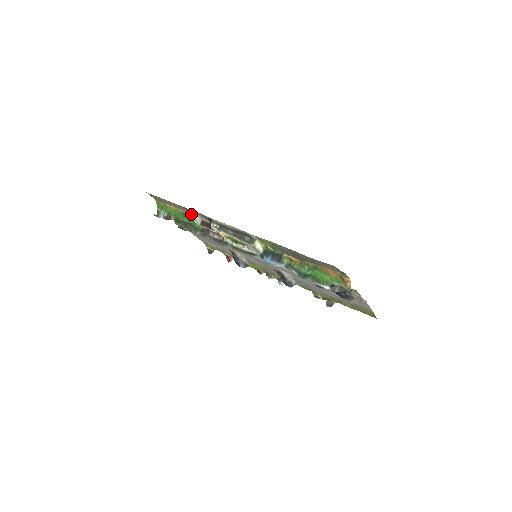
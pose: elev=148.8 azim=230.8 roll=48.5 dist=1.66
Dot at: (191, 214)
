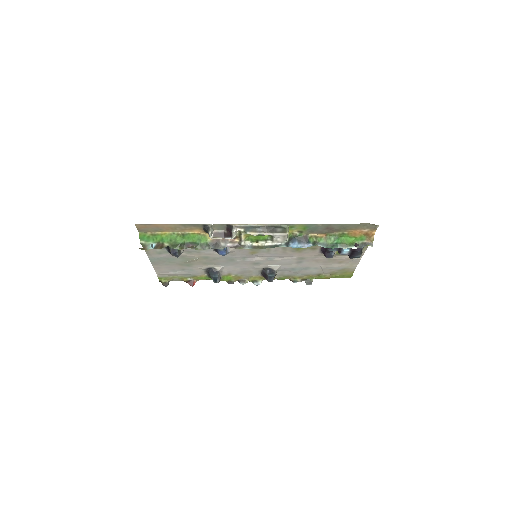
Dot at: (194, 232)
